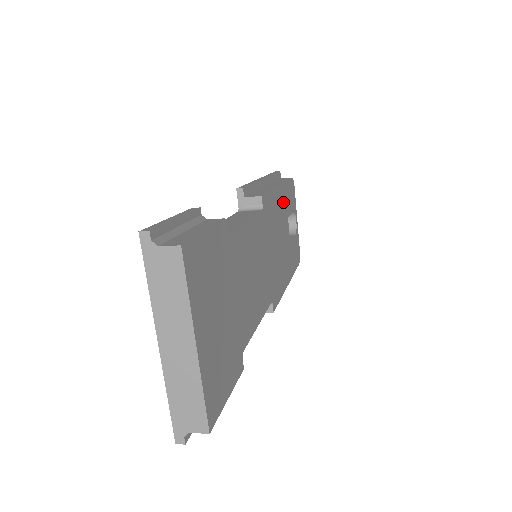
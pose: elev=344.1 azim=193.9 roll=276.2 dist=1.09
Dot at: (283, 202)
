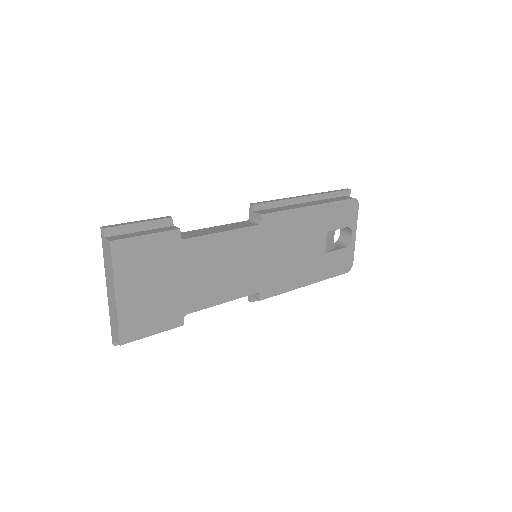
Dot at: (318, 219)
